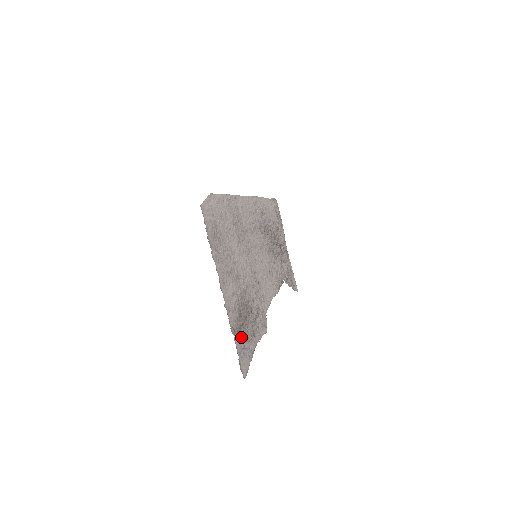
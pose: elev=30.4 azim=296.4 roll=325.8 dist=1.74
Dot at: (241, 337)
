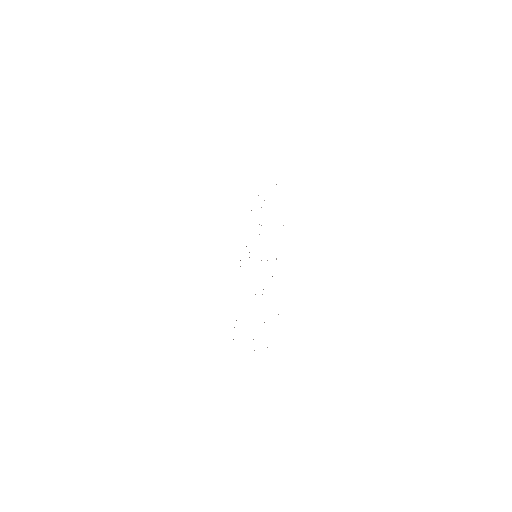
Dot at: occluded
